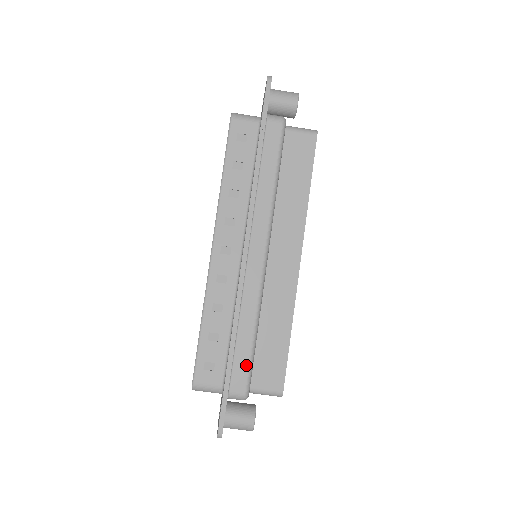
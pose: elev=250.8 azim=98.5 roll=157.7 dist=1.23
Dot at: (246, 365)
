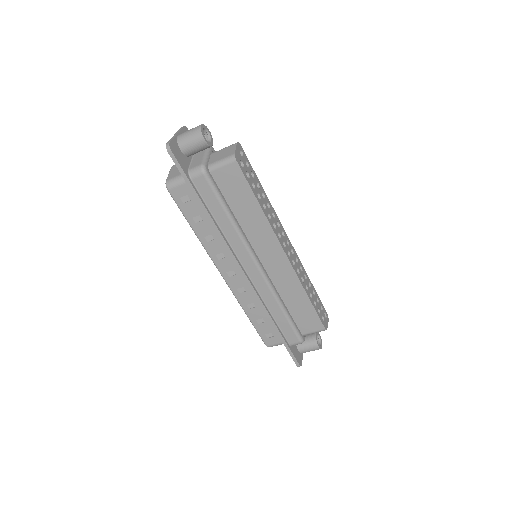
Dot at: (290, 329)
